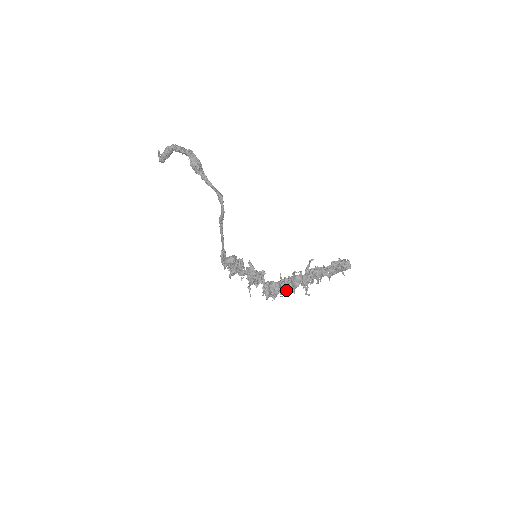
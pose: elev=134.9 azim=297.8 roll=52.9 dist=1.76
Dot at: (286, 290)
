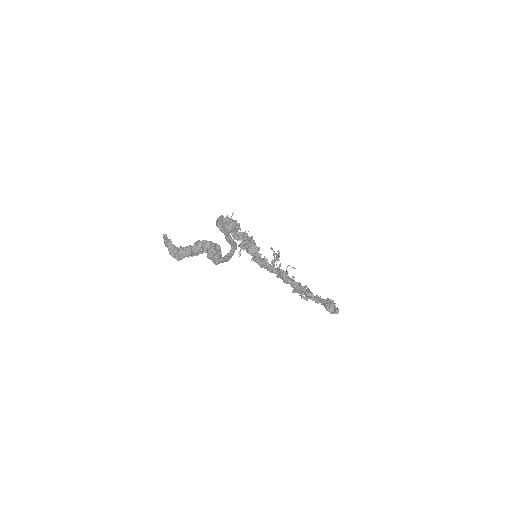
Dot at: occluded
